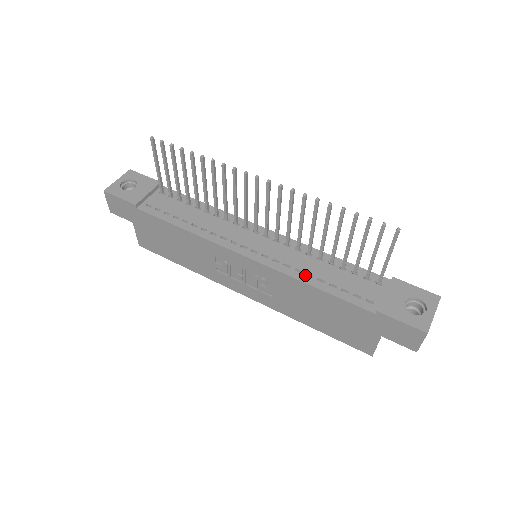
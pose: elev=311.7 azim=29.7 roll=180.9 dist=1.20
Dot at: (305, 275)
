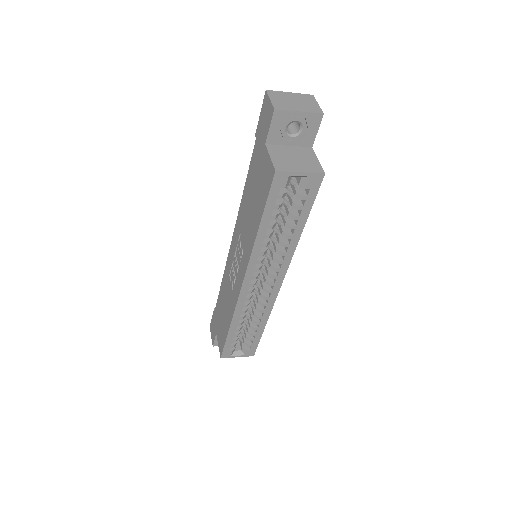
Dot at: occluded
